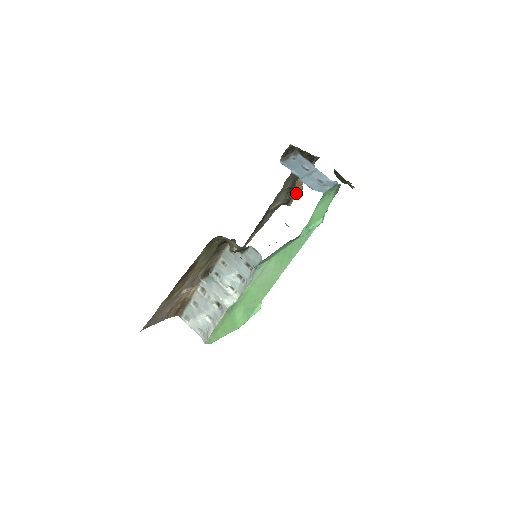
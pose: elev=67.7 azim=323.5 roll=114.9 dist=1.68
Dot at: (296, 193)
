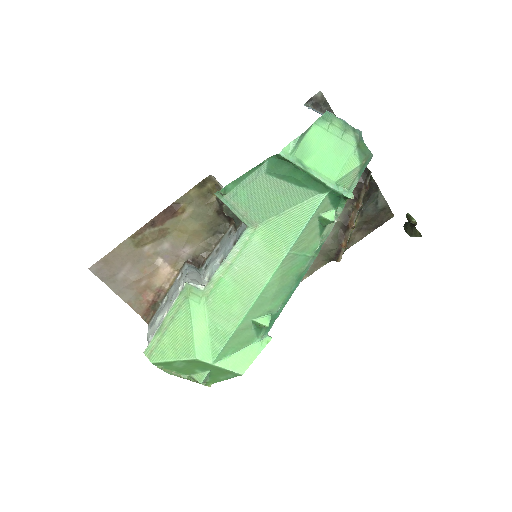
Dot at: (348, 237)
